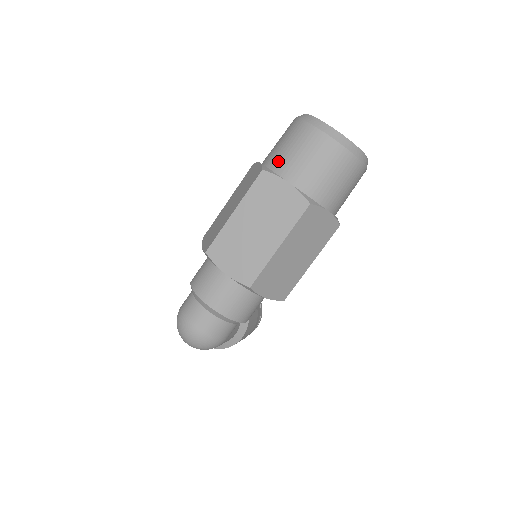
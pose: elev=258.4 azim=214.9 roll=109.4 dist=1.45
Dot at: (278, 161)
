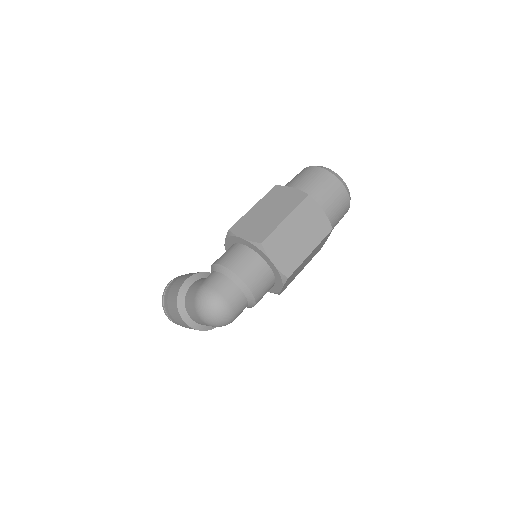
Dot at: (314, 192)
